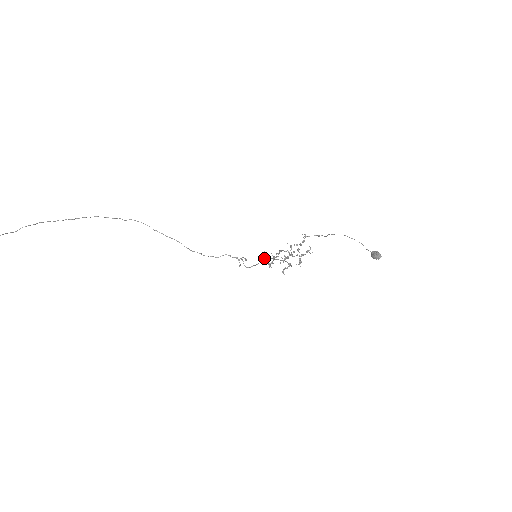
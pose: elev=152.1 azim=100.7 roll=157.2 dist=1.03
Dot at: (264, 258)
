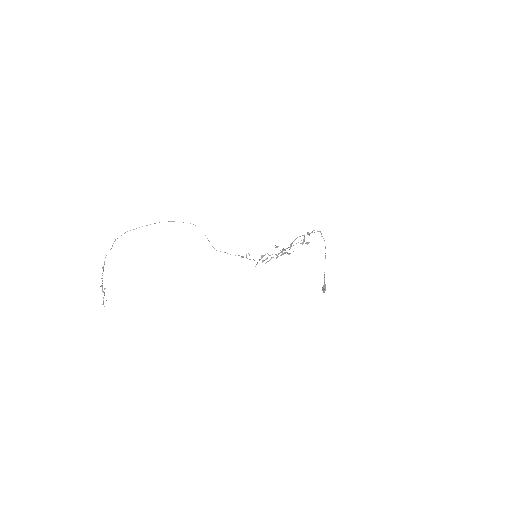
Dot at: (261, 257)
